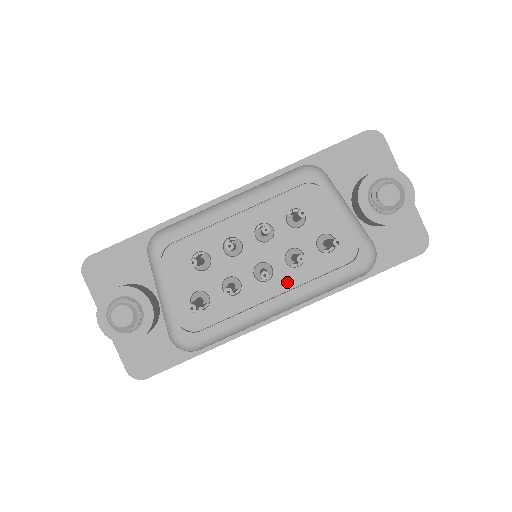
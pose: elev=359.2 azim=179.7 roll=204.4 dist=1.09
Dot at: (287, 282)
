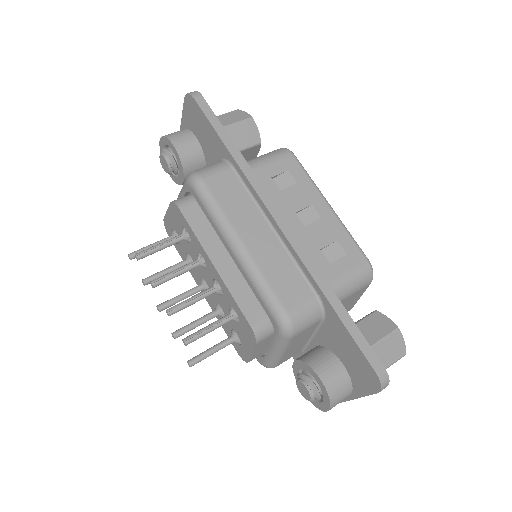
Dot at: (210, 303)
